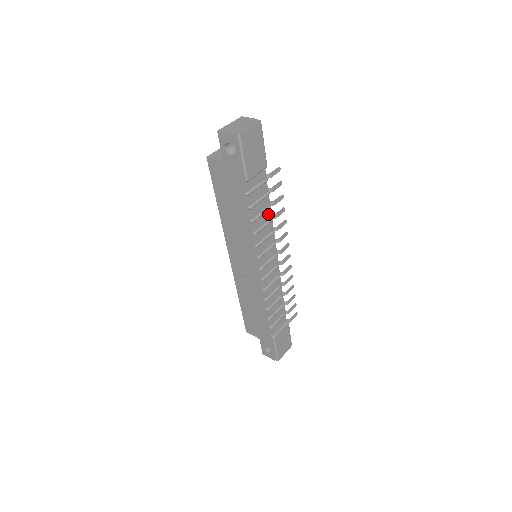
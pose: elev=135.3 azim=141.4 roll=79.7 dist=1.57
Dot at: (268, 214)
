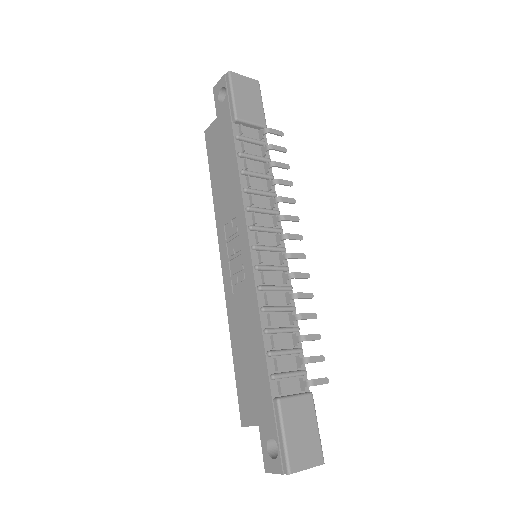
Dot at: (268, 183)
